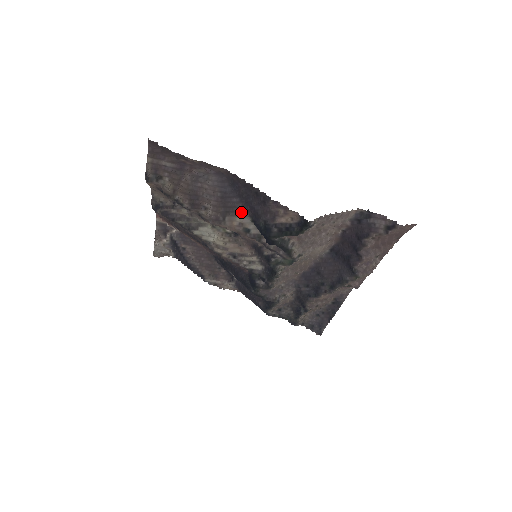
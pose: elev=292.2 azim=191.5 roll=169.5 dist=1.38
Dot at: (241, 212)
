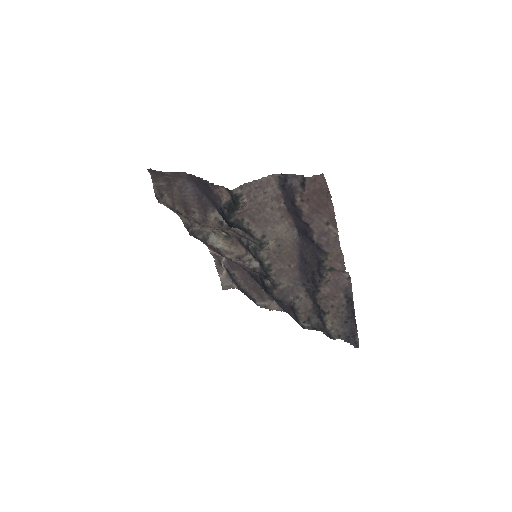
Dot at: (211, 207)
